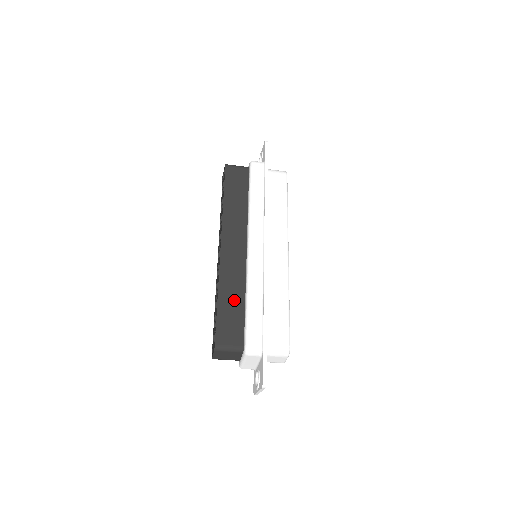
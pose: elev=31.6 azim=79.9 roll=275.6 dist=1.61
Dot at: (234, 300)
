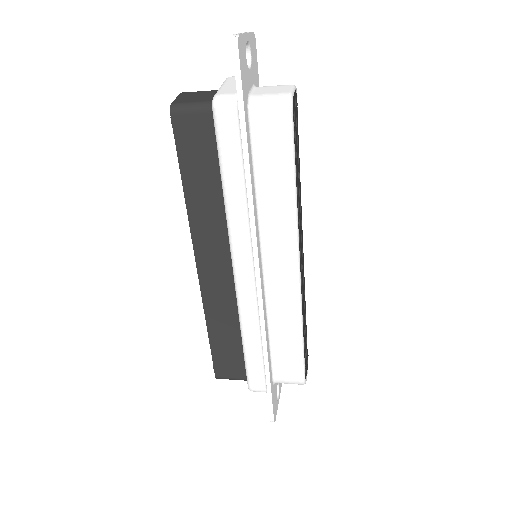
Dot at: (228, 333)
